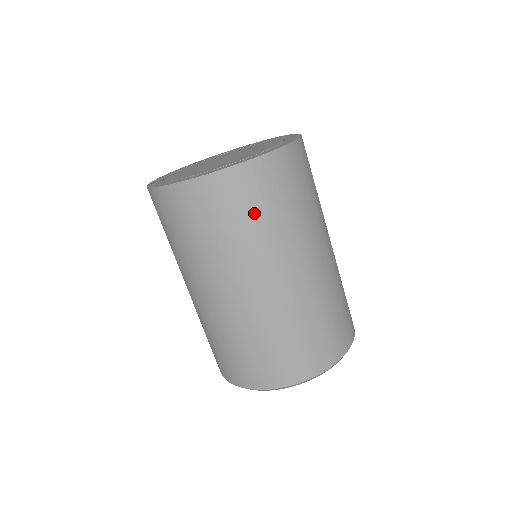
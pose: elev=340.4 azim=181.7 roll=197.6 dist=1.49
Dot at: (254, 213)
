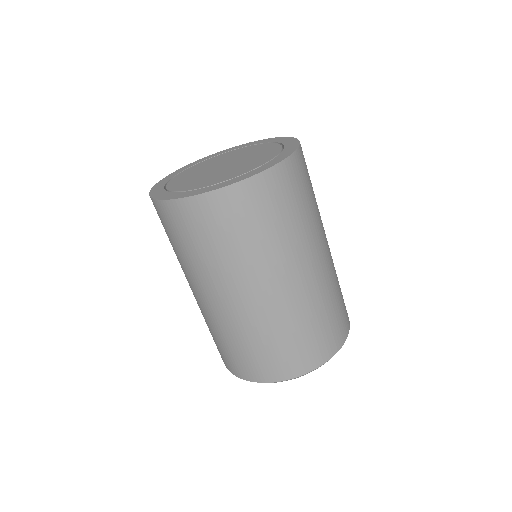
Dot at: (299, 202)
